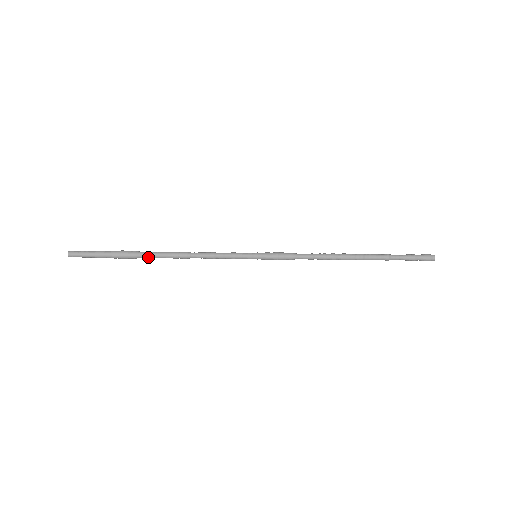
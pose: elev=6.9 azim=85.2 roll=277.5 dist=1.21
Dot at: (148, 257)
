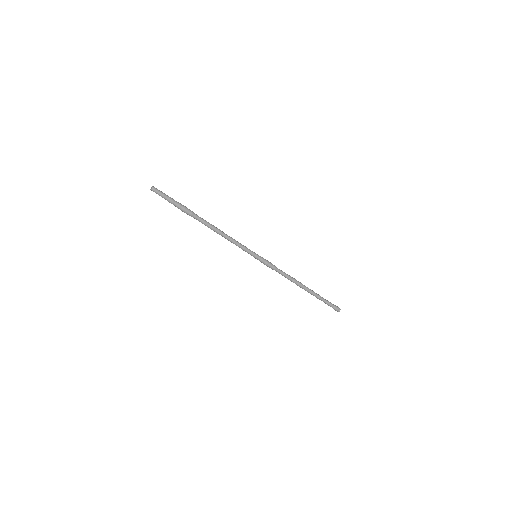
Dot at: (199, 218)
